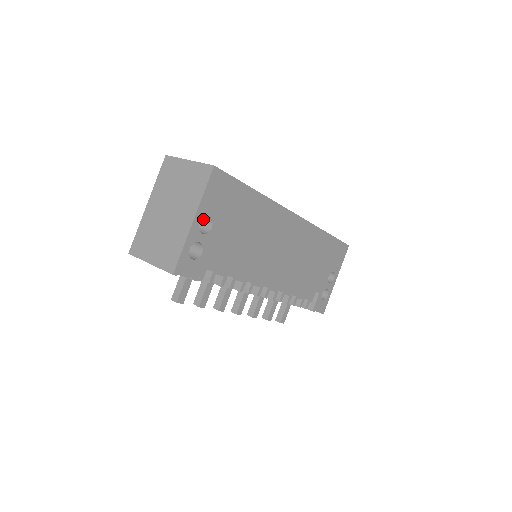
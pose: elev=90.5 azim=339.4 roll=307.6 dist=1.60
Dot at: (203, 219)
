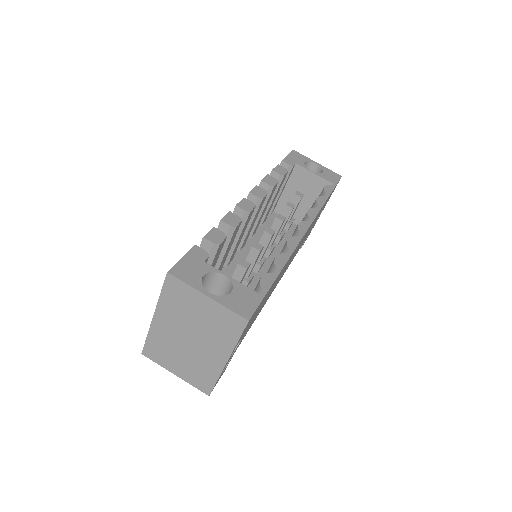
Dot at: occluded
